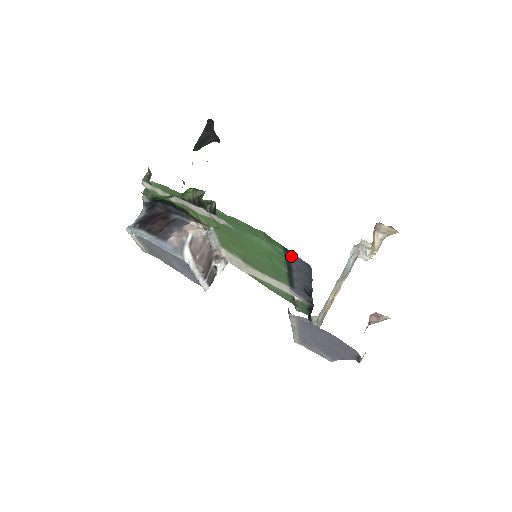
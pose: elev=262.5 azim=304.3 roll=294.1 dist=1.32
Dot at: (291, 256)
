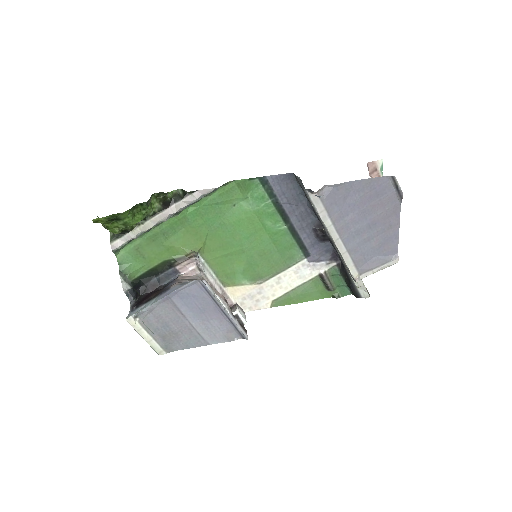
Dot at: (272, 186)
